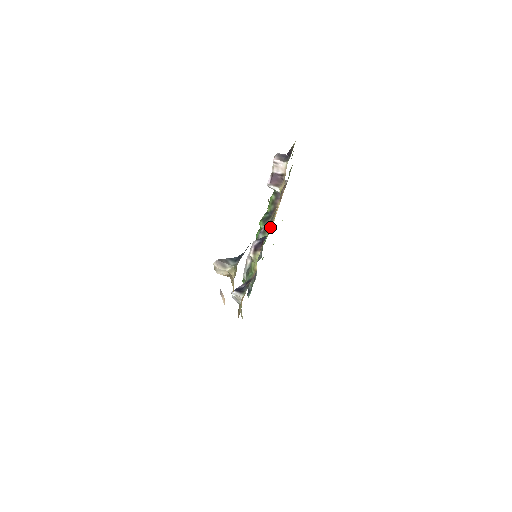
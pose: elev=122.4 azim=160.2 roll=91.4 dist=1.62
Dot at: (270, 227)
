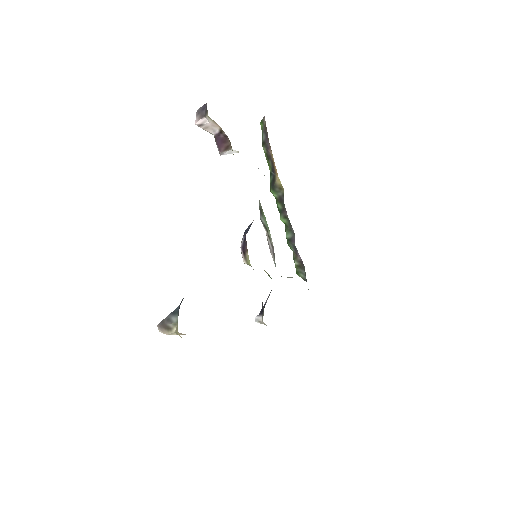
Dot at: occluded
